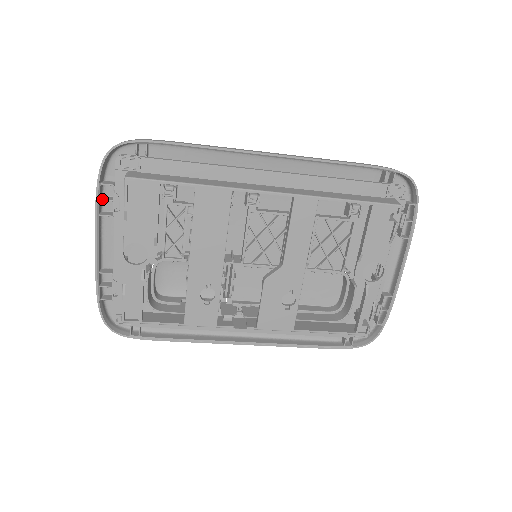
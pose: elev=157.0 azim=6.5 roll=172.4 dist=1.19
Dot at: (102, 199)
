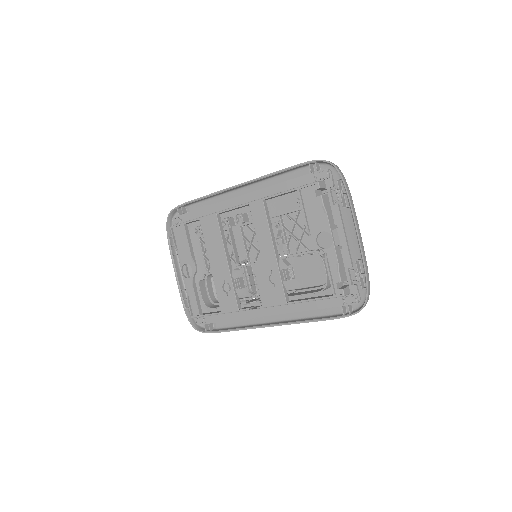
Dot at: (172, 245)
